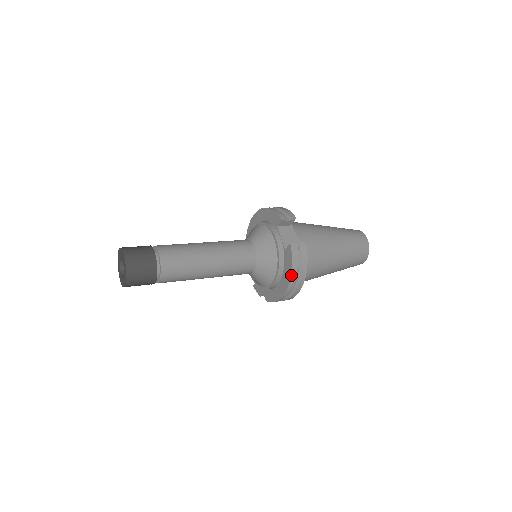
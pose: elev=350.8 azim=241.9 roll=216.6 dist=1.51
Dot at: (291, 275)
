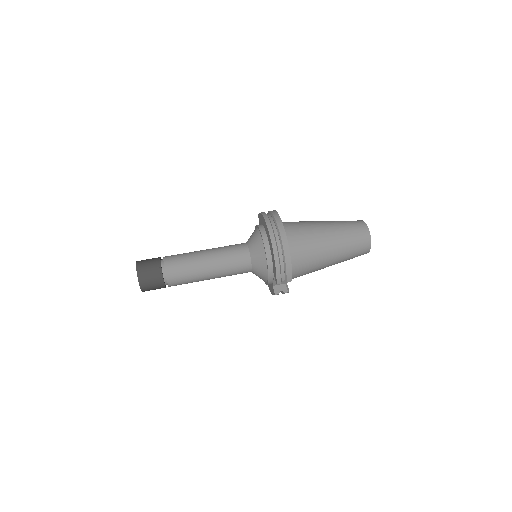
Dot at: occluded
